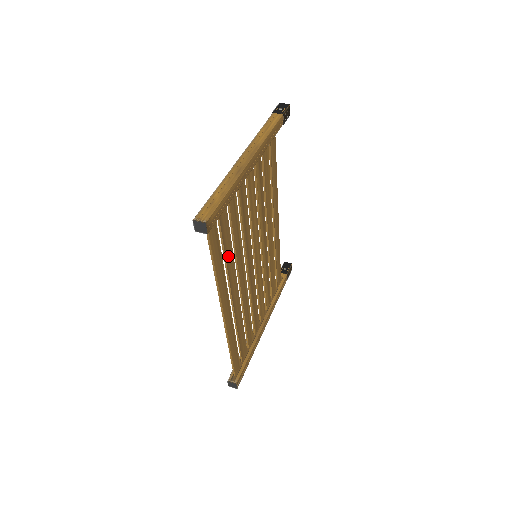
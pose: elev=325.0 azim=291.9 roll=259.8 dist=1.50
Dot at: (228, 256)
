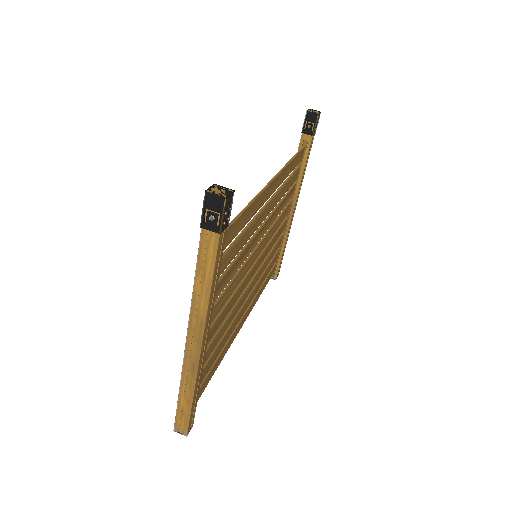
Dot at: (222, 345)
